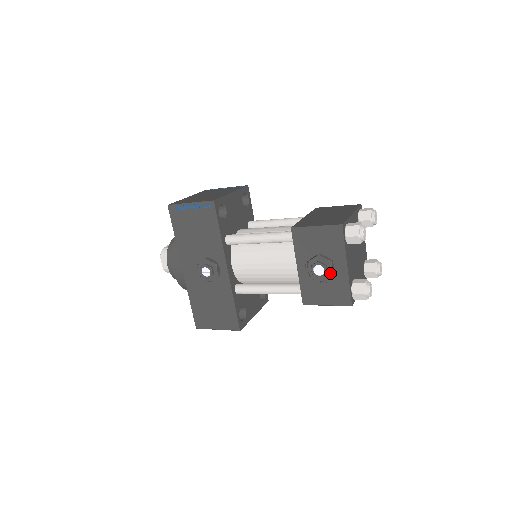
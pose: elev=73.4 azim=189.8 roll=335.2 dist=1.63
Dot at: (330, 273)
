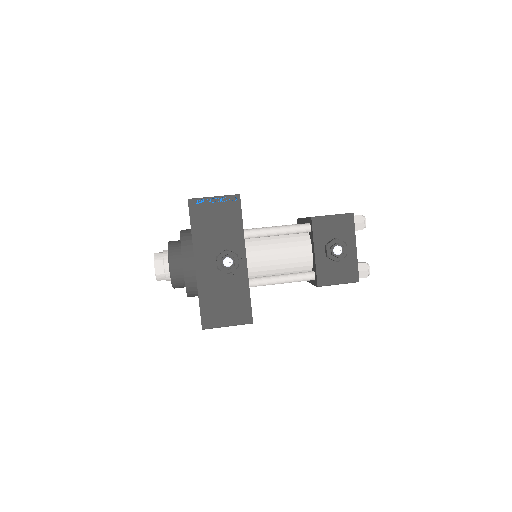
Dot at: (345, 253)
